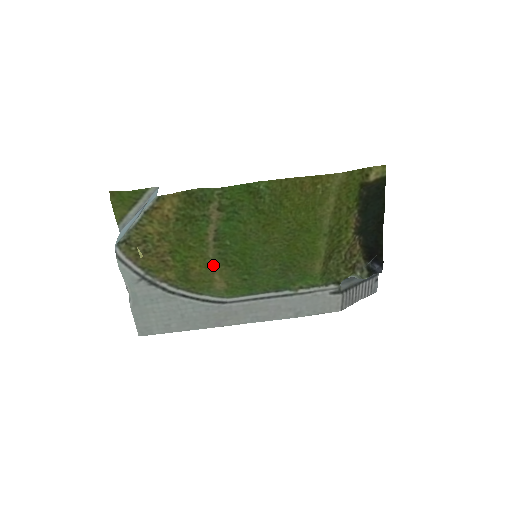
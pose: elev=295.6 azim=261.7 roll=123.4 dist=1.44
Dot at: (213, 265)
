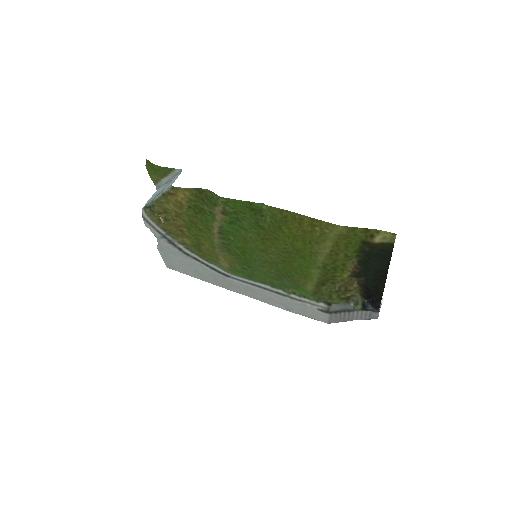
Dot at: (218, 249)
